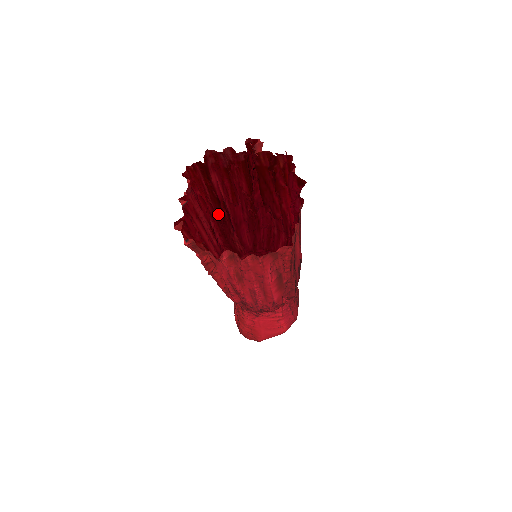
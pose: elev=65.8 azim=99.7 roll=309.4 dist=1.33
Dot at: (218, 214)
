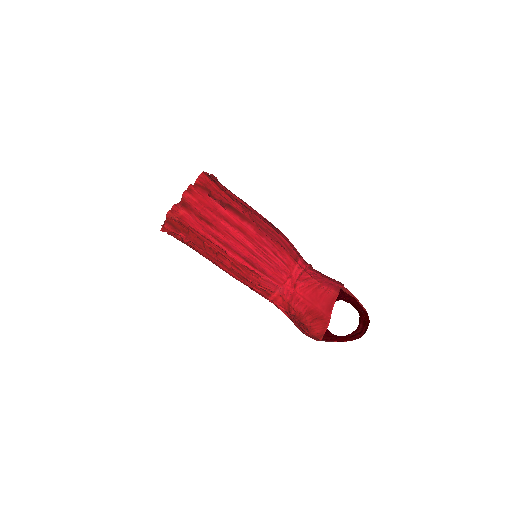
Dot at: occluded
